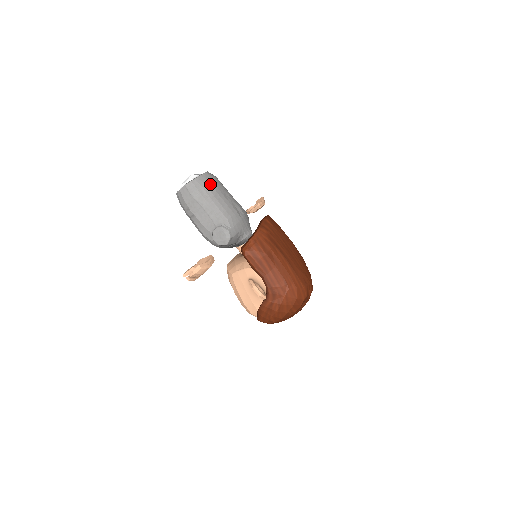
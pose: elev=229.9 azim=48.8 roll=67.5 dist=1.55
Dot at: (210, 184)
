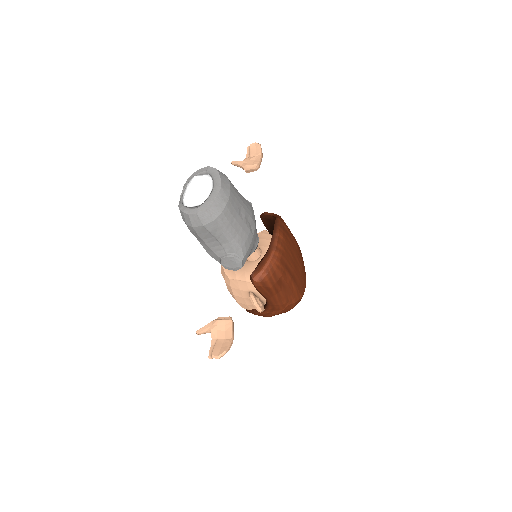
Dot at: (227, 208)
